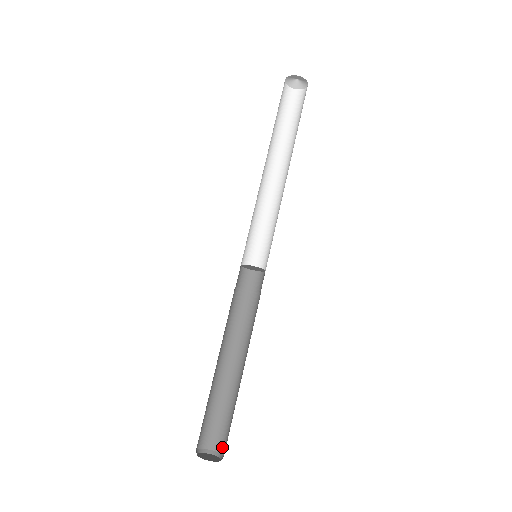
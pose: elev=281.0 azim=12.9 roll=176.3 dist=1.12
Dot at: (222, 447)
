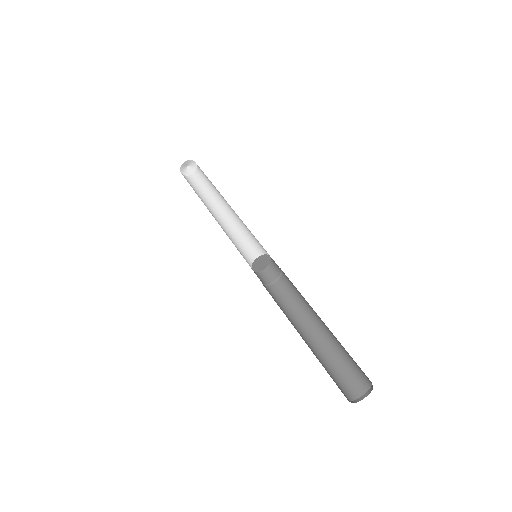
Dot at: (367, 379)
